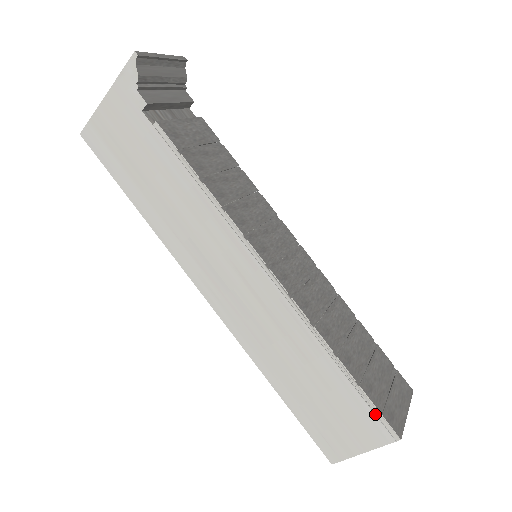
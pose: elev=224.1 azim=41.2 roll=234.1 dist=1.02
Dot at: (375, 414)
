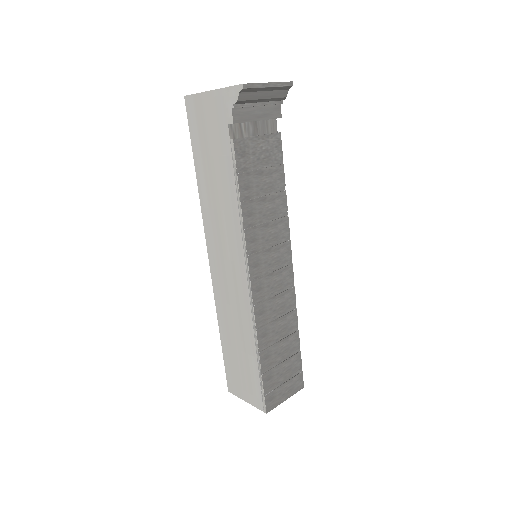
Dot at: (261, 393)
